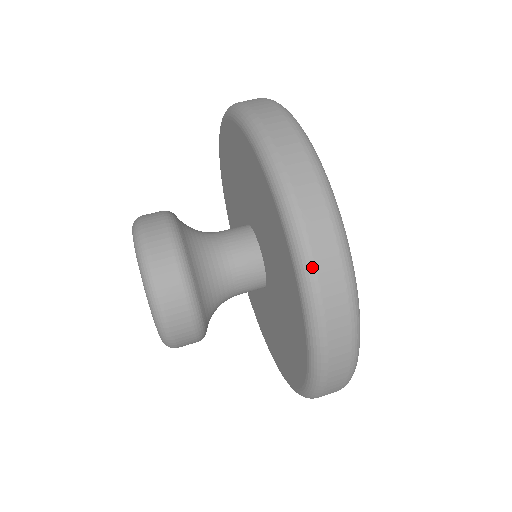
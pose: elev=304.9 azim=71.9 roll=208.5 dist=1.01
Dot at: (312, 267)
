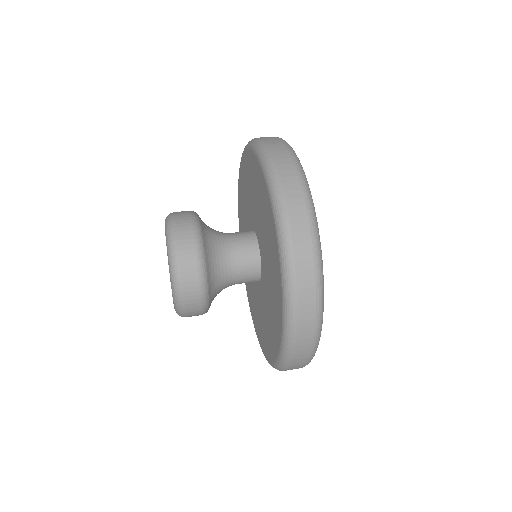
Dot at: (260, 140)
